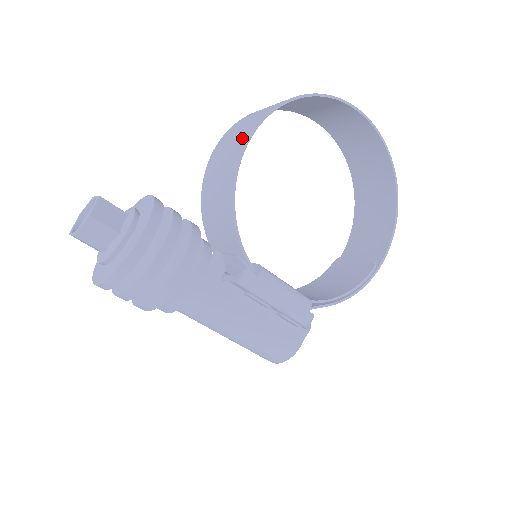
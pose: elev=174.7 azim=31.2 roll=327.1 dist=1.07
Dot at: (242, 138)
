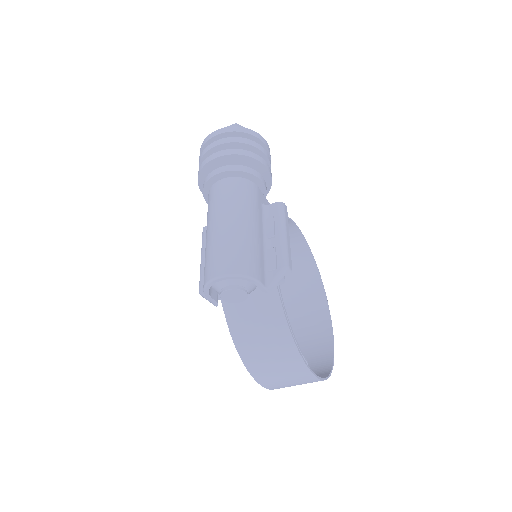
Dot at: (292, 232)
